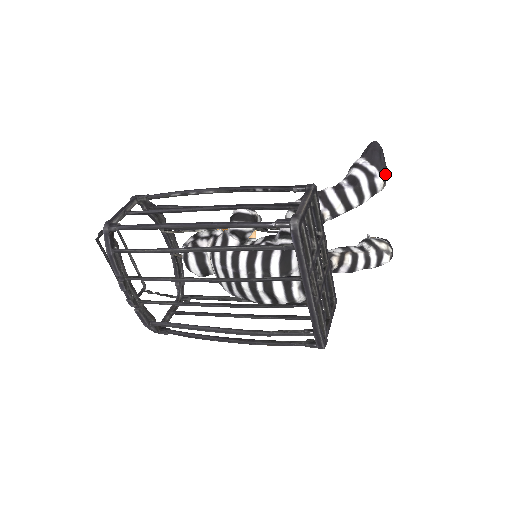
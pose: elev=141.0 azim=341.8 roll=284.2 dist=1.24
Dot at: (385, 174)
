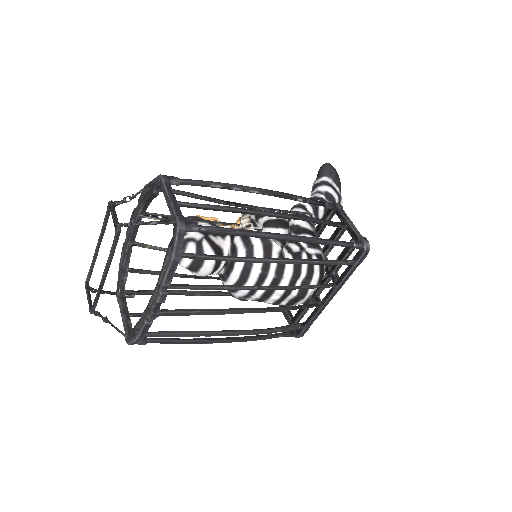
Dot at: occluded
